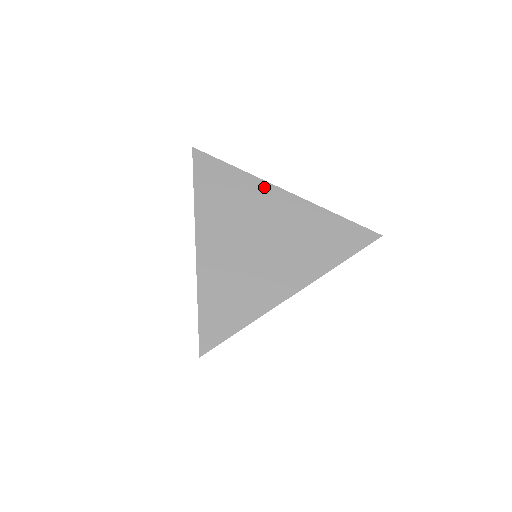
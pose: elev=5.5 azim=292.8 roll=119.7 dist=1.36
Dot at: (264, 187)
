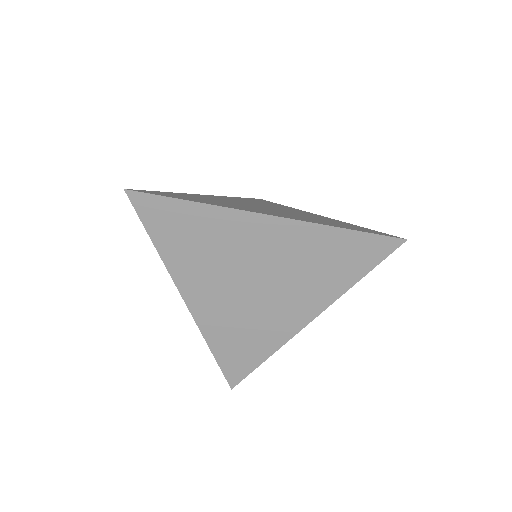
Dot at: (300, 210)
